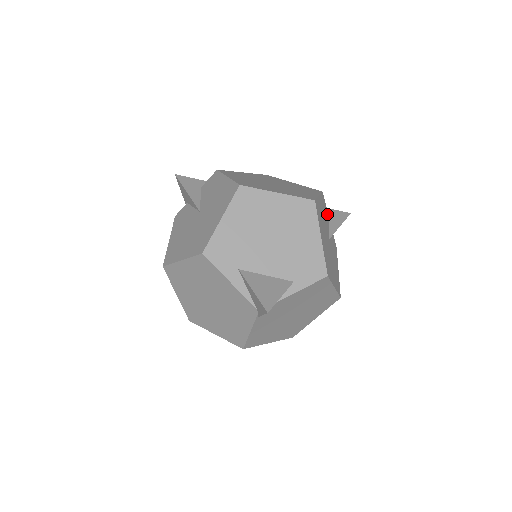
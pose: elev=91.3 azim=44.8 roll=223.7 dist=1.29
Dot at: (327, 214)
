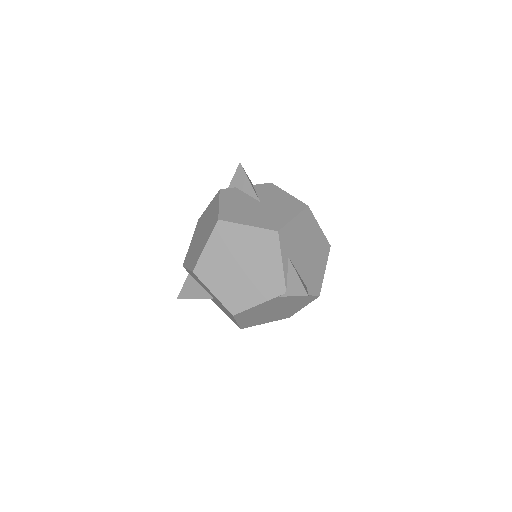
Dot at: occluded
